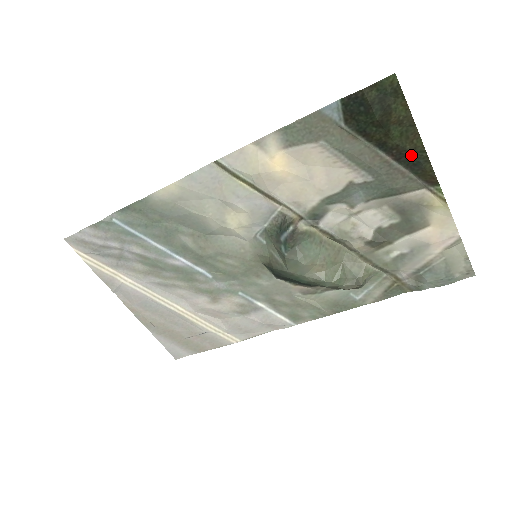
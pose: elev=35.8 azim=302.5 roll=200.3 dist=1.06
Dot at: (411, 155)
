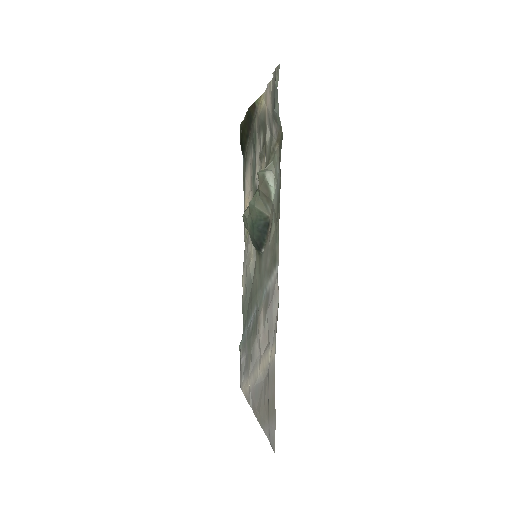
Dot at: (248, 120)
